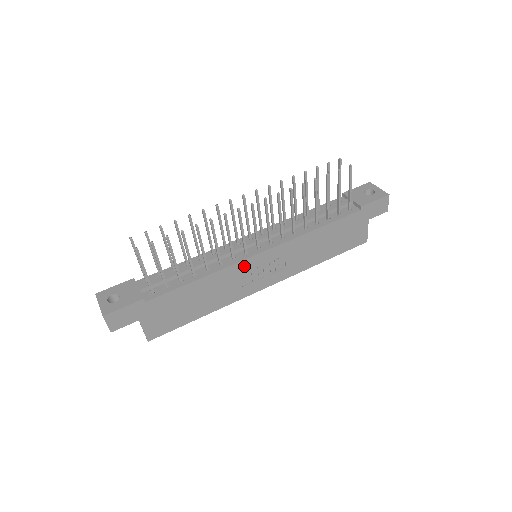
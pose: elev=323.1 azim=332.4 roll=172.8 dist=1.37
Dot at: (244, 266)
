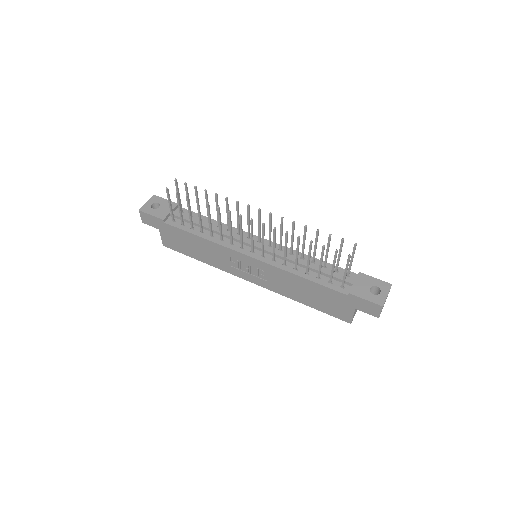
Dot at: (234, 254)
